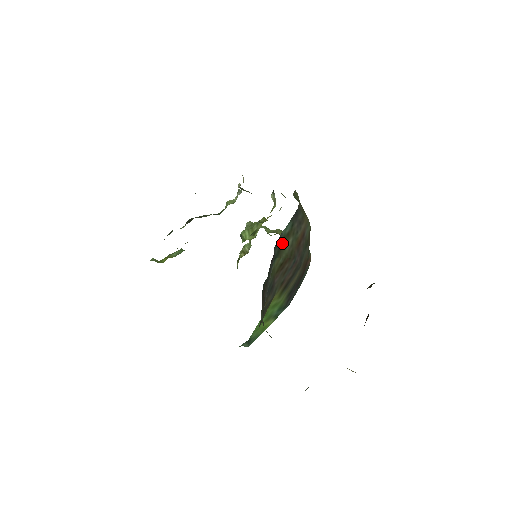
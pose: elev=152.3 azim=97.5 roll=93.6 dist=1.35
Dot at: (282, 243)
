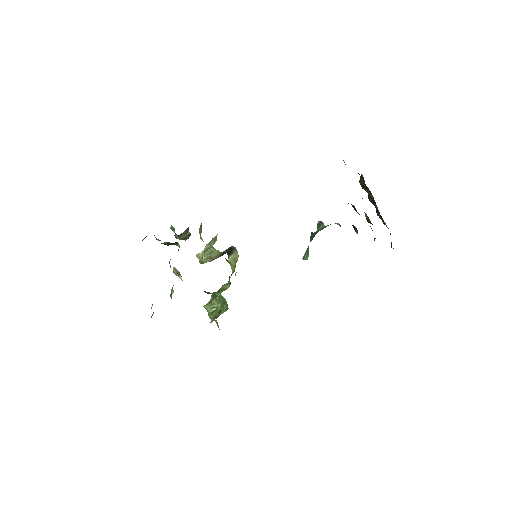
Dot at: occluded
